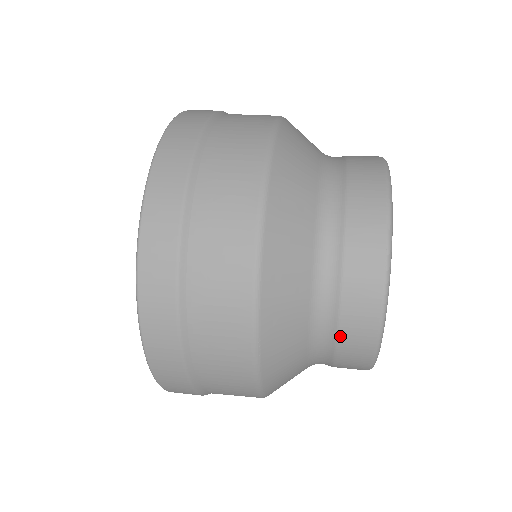
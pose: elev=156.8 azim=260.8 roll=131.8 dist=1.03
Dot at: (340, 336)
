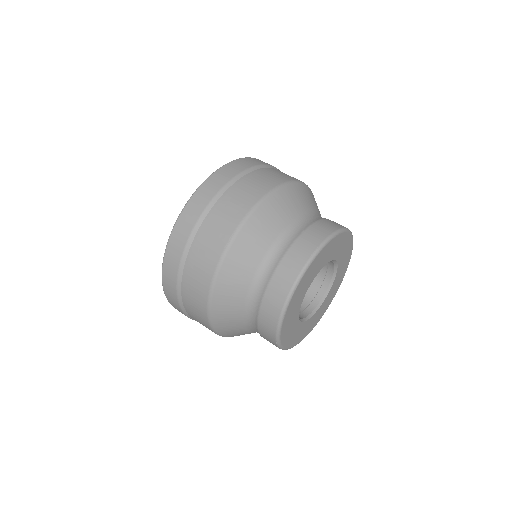
Dot at: occluded
